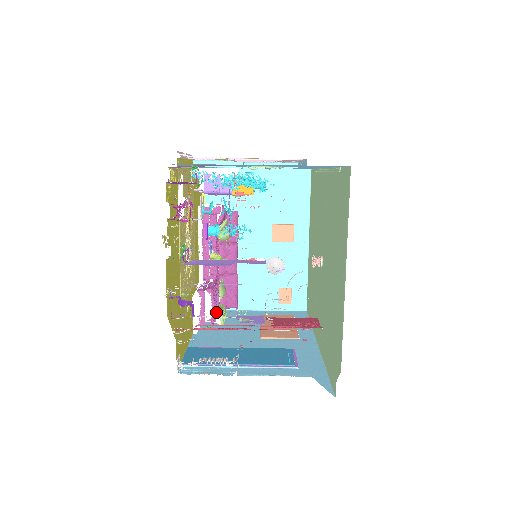
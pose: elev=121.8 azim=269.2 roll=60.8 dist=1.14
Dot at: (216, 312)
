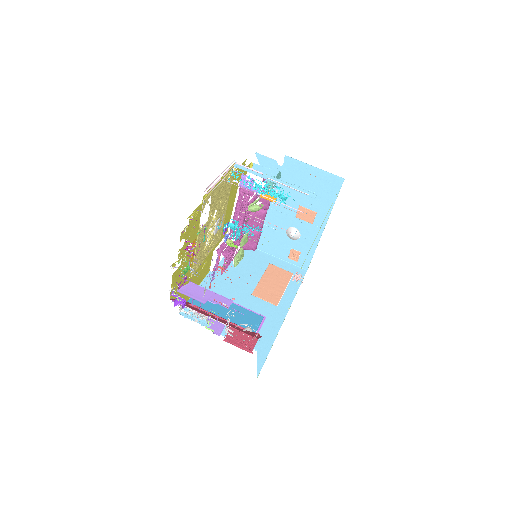
Dot at: (230, 262)
